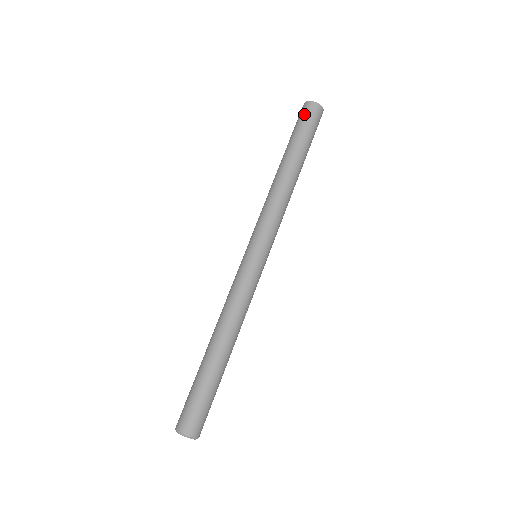
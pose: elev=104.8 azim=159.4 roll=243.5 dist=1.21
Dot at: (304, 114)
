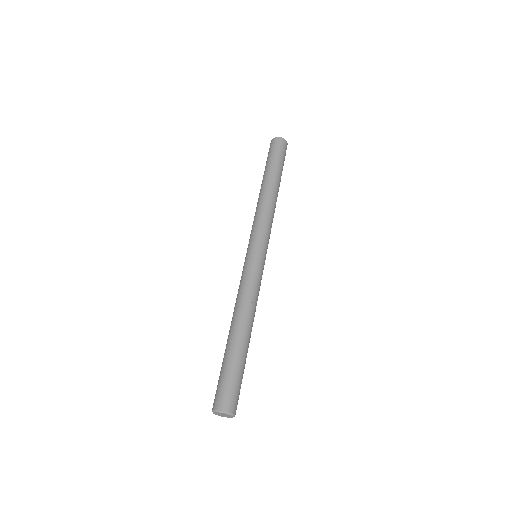
Dot at: (271, 147)
